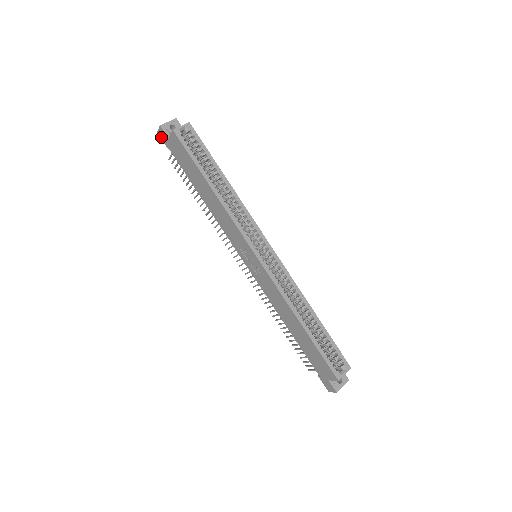
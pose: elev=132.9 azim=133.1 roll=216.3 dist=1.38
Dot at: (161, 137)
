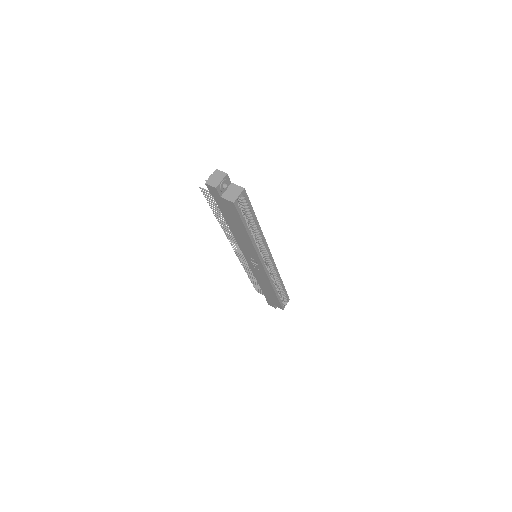
Dot at: (209, 188)
